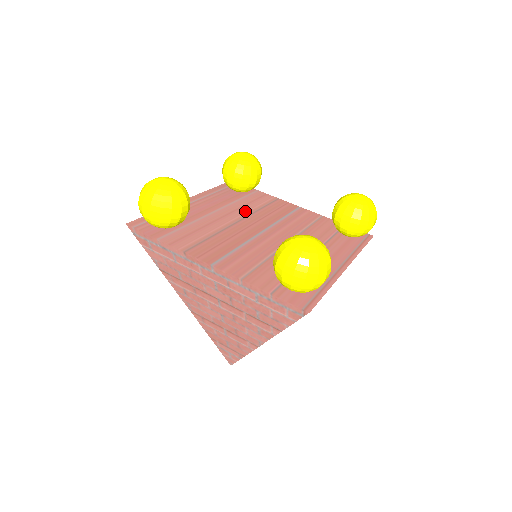
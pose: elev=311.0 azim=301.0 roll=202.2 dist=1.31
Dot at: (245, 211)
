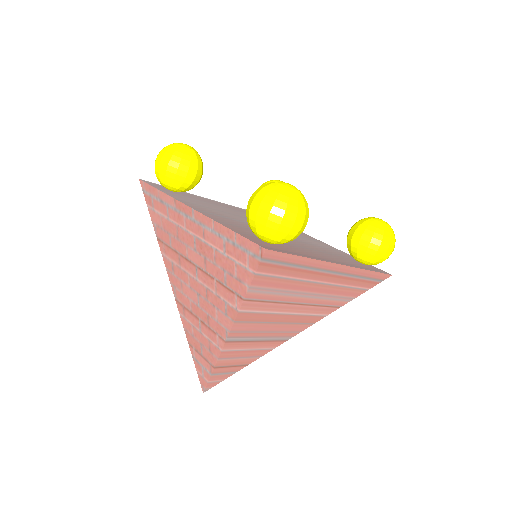
Dot at: occluded
